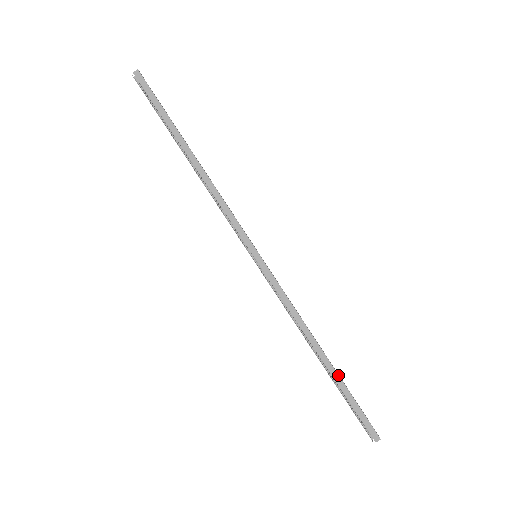
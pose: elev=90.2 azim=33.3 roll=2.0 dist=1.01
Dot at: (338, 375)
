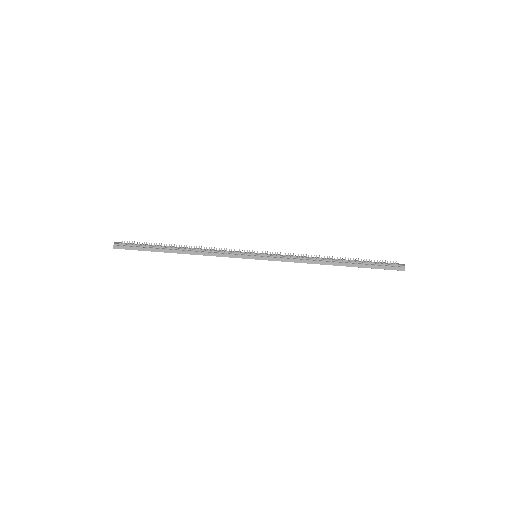
Dot at: (352, 260)
